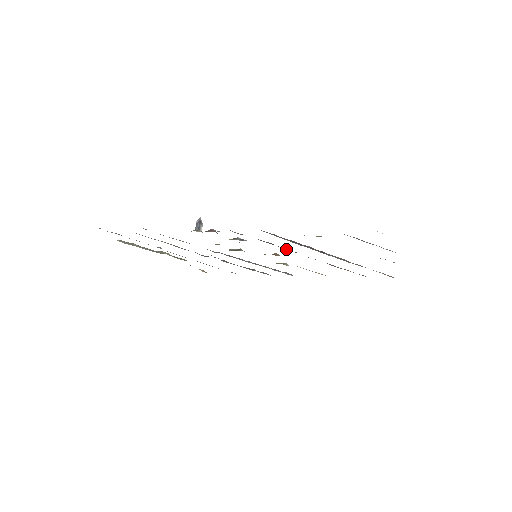
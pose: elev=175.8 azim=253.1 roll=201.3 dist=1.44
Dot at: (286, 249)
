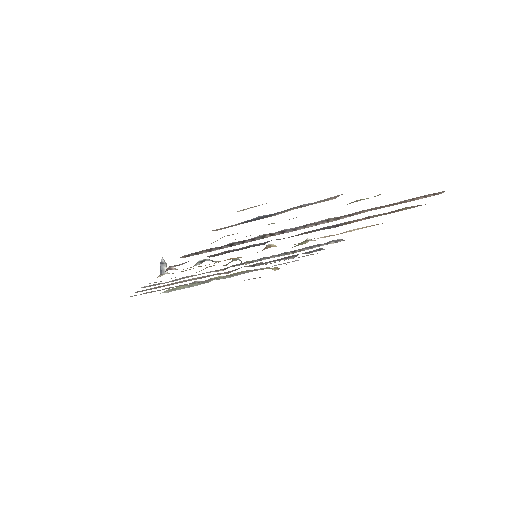
Dot at: occluded
